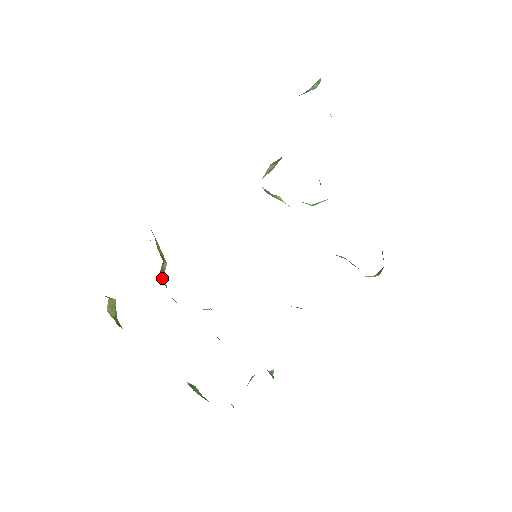
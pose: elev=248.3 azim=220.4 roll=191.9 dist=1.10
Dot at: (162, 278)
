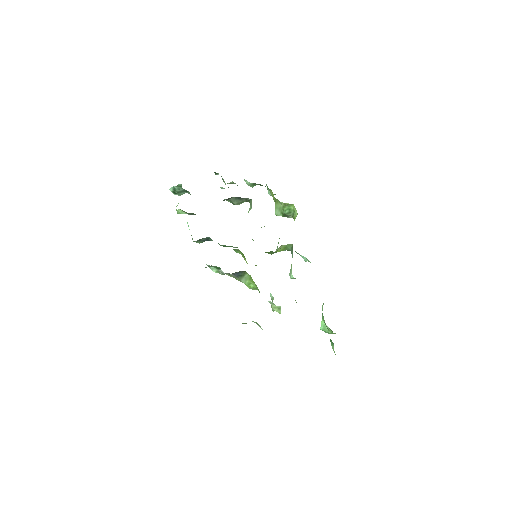
Dot at: occluded
